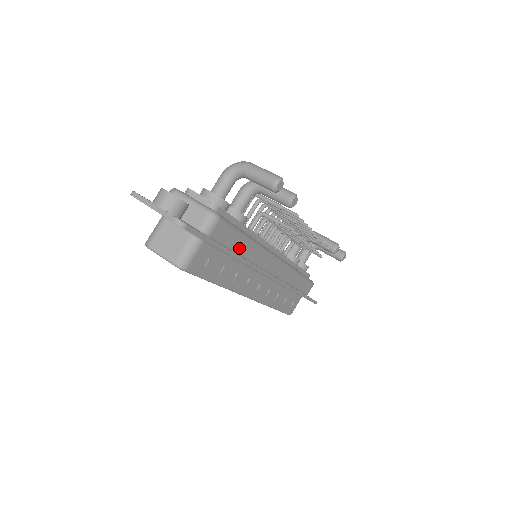
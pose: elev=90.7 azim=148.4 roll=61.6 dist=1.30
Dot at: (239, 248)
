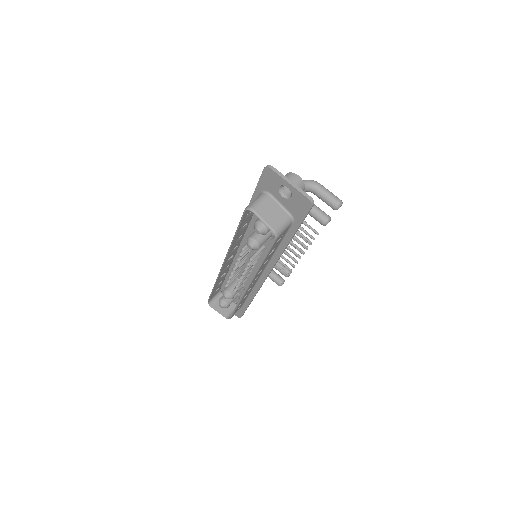
Dot at: occluded
